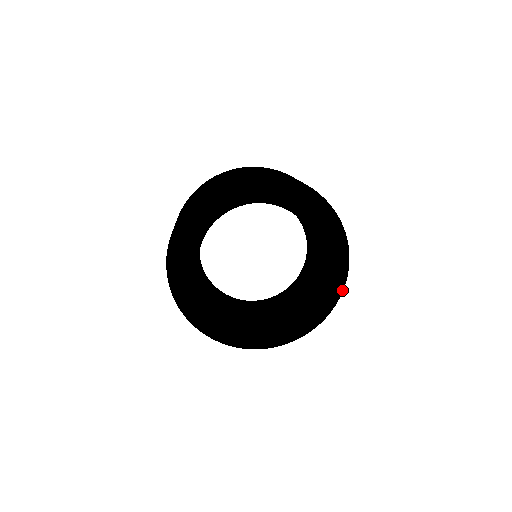
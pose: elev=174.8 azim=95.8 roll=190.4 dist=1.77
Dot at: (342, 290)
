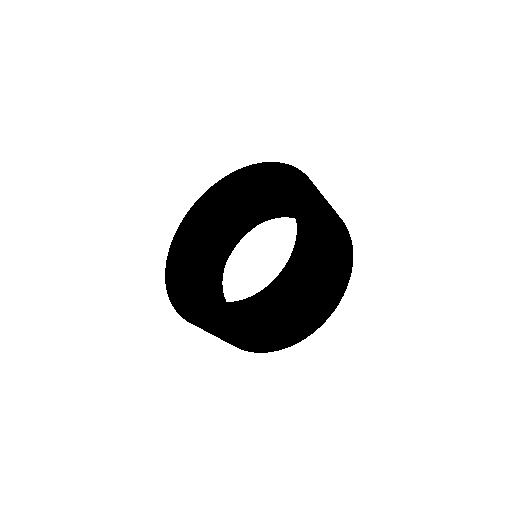
Dot at: (299, 276)
